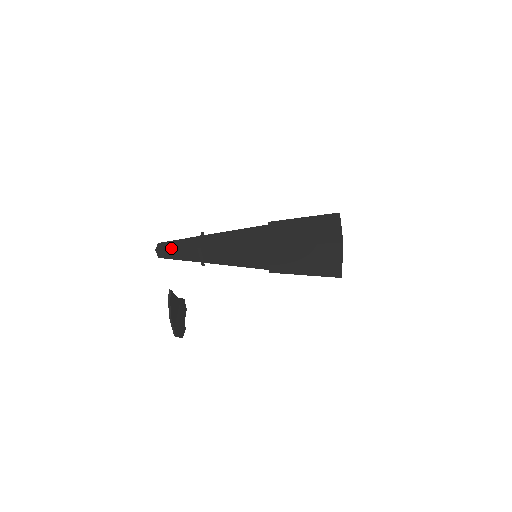
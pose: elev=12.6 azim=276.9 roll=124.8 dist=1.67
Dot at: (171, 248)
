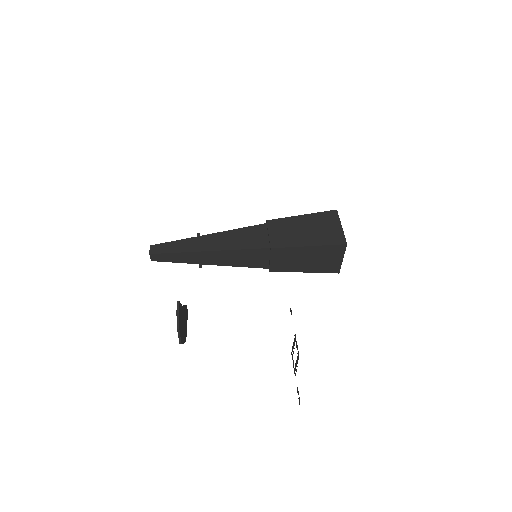
Dot at: (167, 252)
